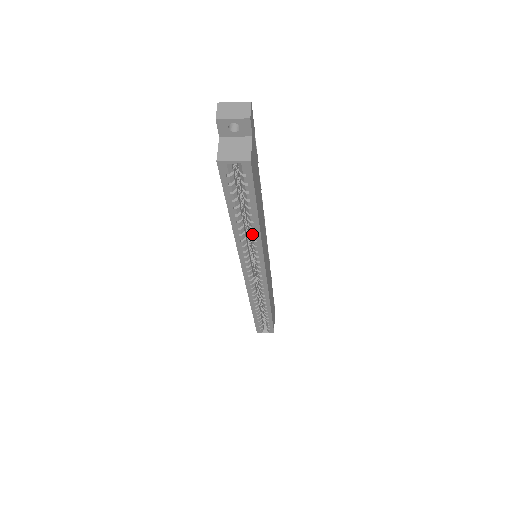
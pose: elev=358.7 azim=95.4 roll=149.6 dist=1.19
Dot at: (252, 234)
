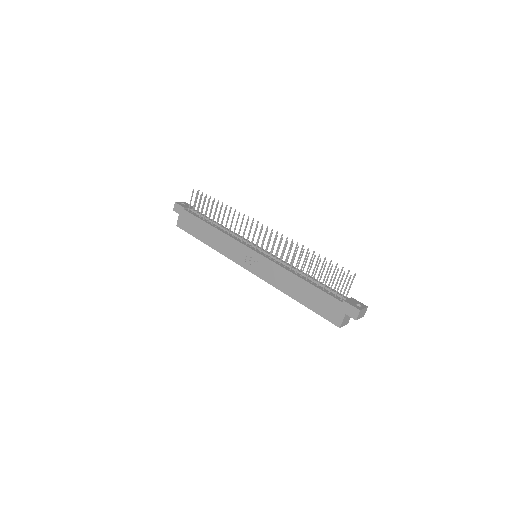
Dot at: occluded
